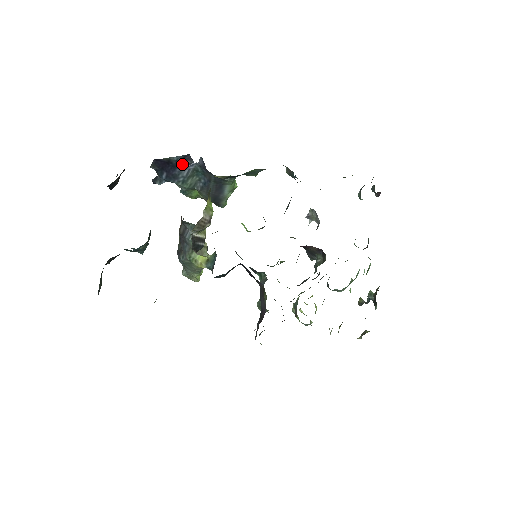
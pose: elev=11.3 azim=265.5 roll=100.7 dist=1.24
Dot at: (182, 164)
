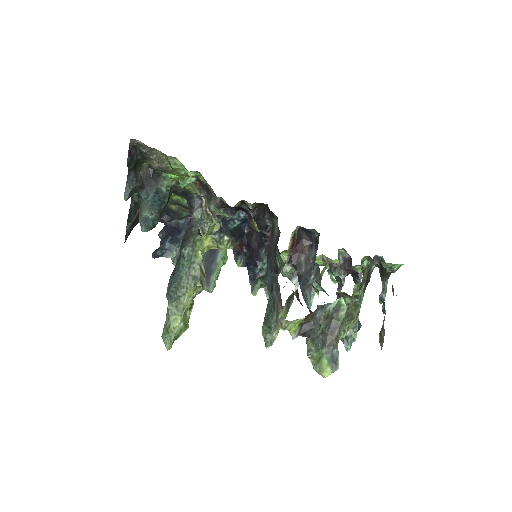
Dot at: occluded
